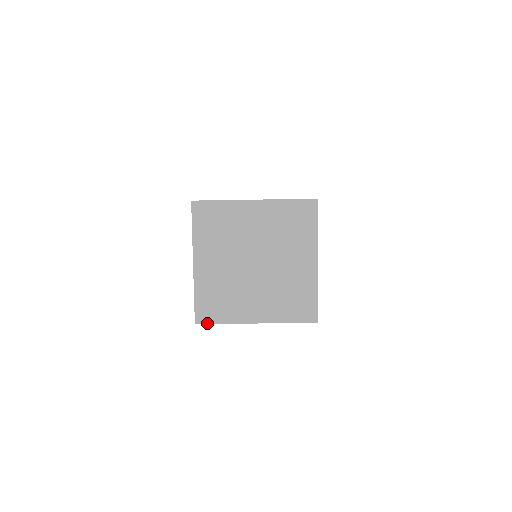
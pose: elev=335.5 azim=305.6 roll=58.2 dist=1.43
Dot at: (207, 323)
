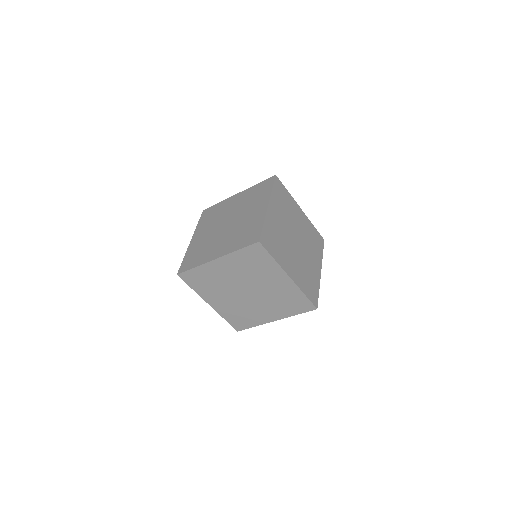
Dot at: (244, 329)
